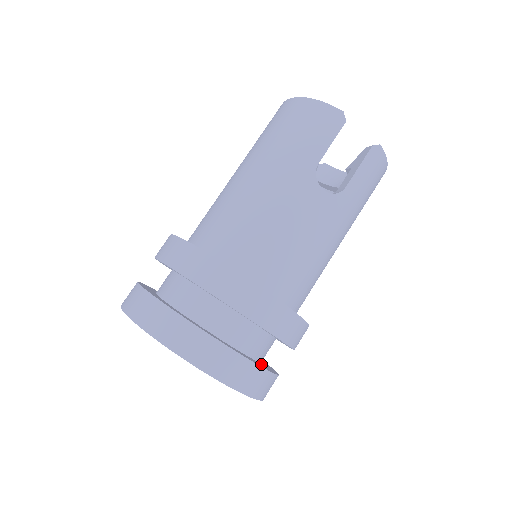
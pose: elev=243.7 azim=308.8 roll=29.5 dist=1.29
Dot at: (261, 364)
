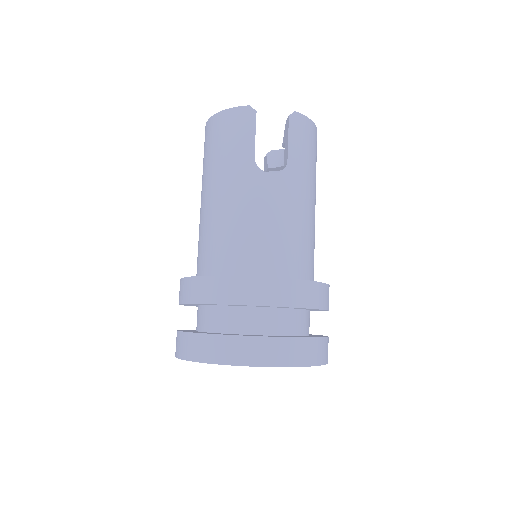
Dot at: (307, 336)
